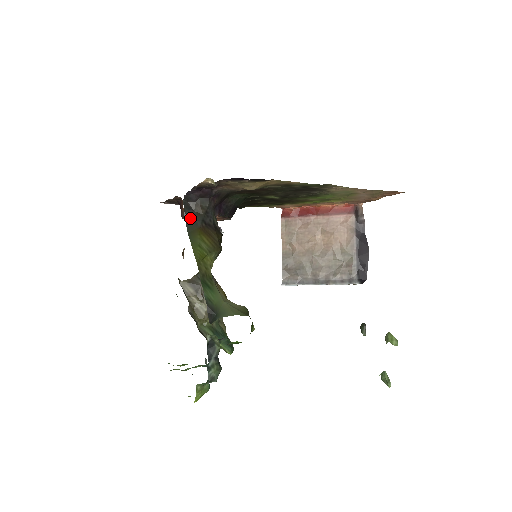
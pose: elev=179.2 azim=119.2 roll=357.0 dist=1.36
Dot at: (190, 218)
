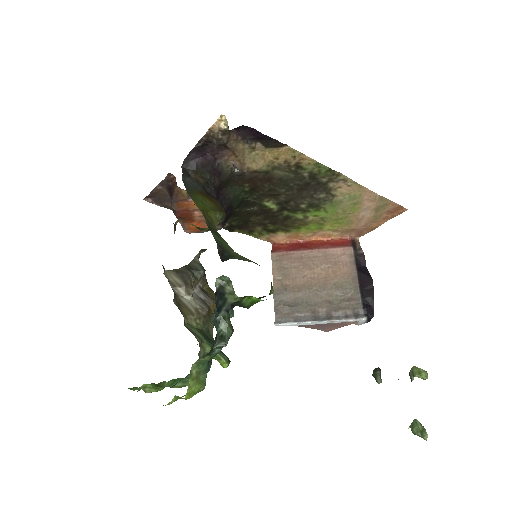
Dot at: (189, 183)
